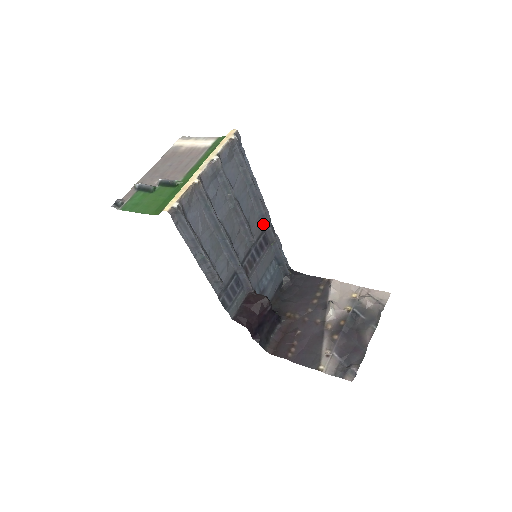
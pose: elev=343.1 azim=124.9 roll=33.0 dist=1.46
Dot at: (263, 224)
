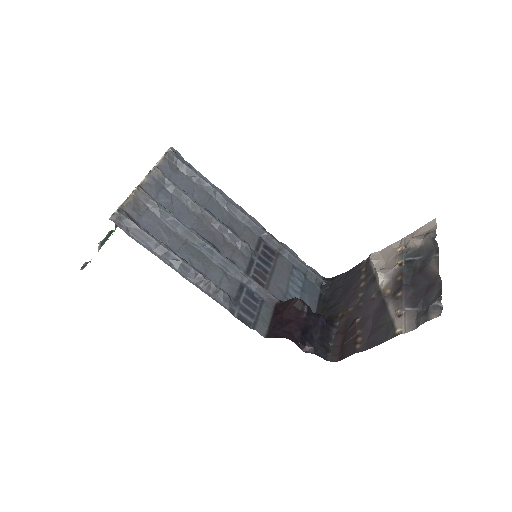
Dot at: (255, 232)
